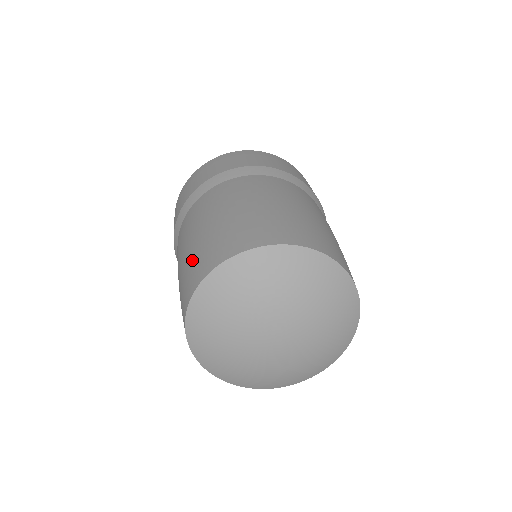
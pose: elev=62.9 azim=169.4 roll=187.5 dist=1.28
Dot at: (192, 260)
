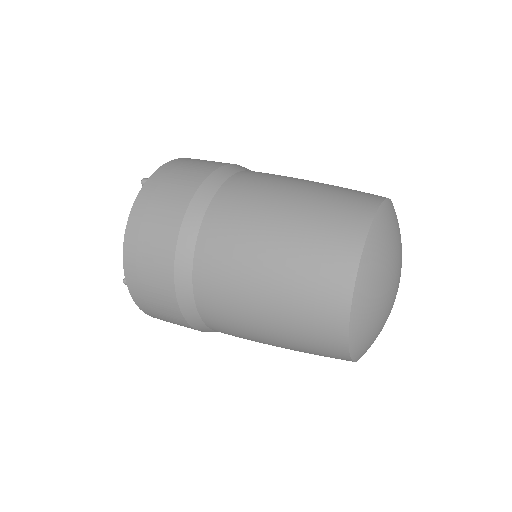
Dot at: (303, 282)
